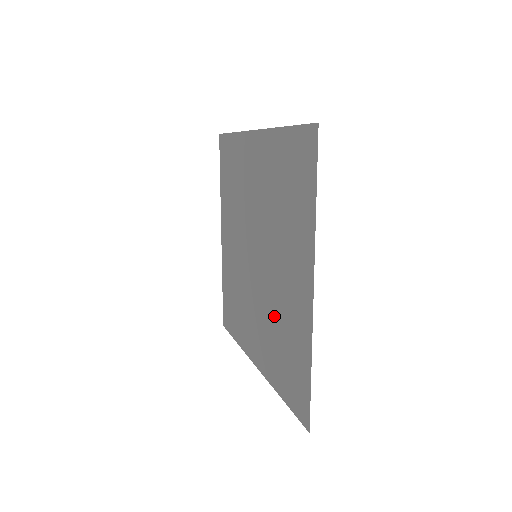
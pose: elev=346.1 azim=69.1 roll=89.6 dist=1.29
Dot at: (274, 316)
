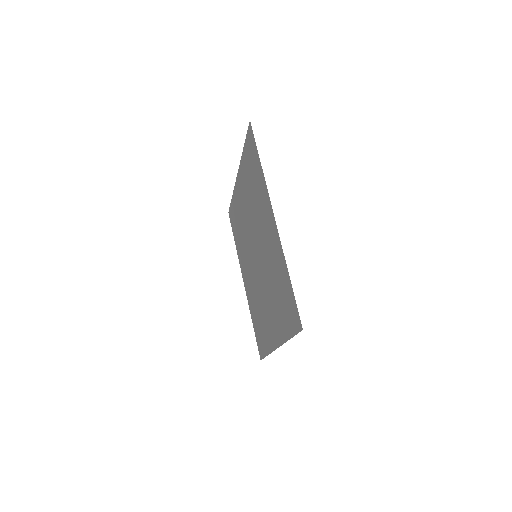
Dot at: (258, 300)
